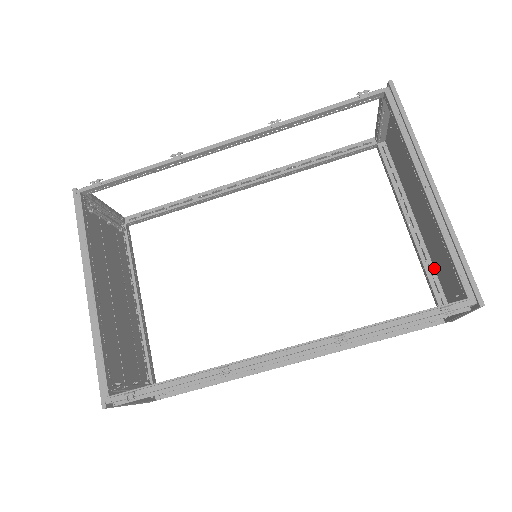
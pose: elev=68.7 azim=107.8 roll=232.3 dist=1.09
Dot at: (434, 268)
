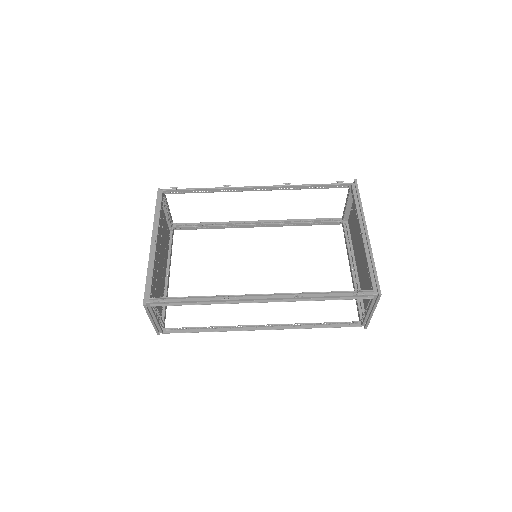
Dot at: occluded
